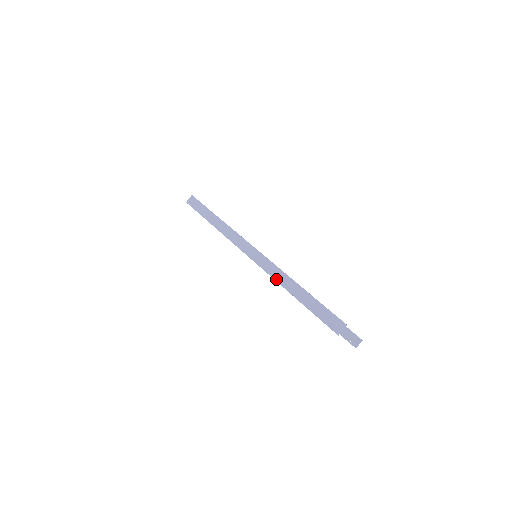
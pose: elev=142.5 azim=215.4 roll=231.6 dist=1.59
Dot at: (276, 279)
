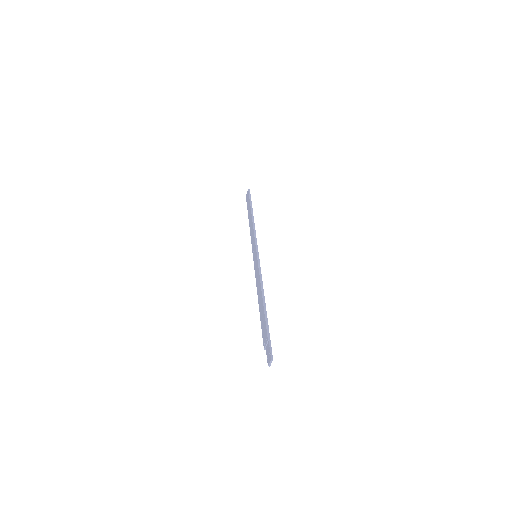
Dot at: (256, 283)
